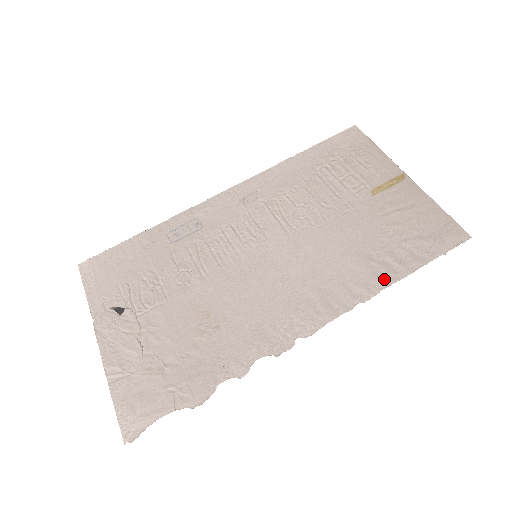
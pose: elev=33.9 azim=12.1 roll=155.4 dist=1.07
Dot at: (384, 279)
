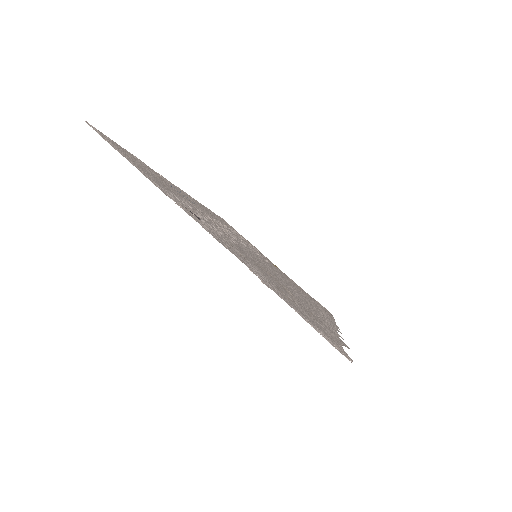
Dot at: occluded
